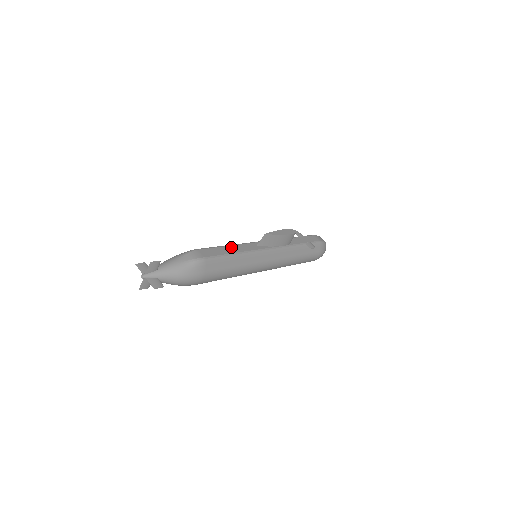
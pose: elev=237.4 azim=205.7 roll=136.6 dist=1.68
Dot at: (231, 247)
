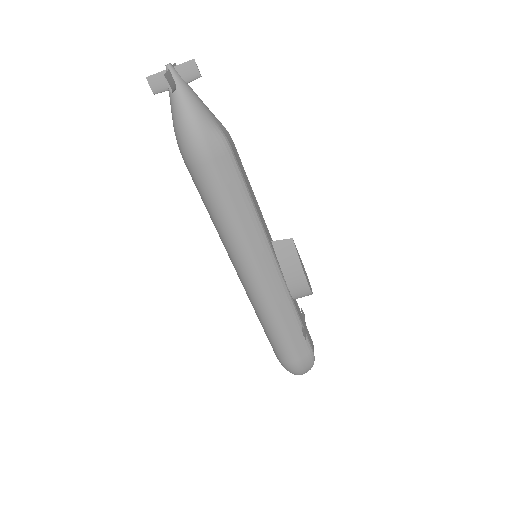
Dot at: (255, 198)
